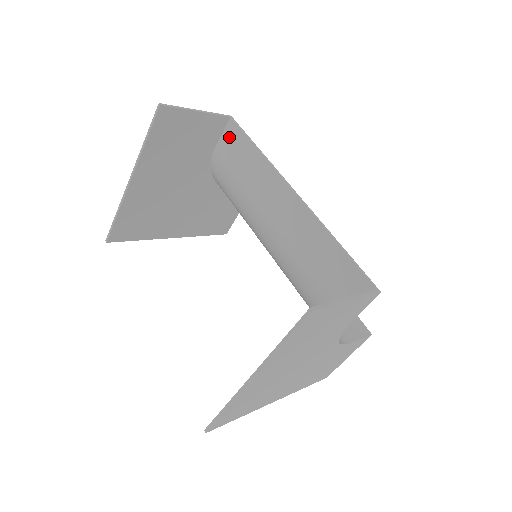
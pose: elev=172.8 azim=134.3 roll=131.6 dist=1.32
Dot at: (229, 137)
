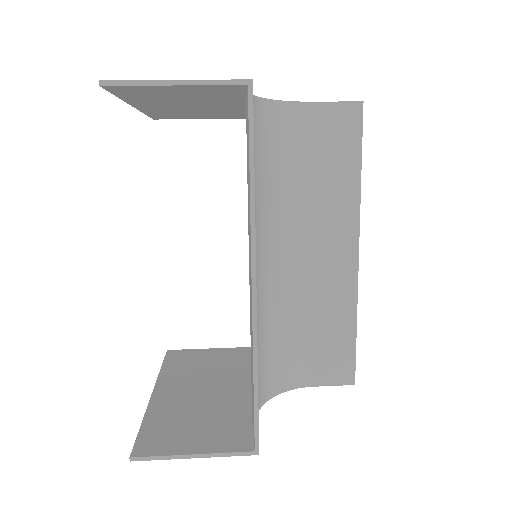
Dot at: (247, 110)
